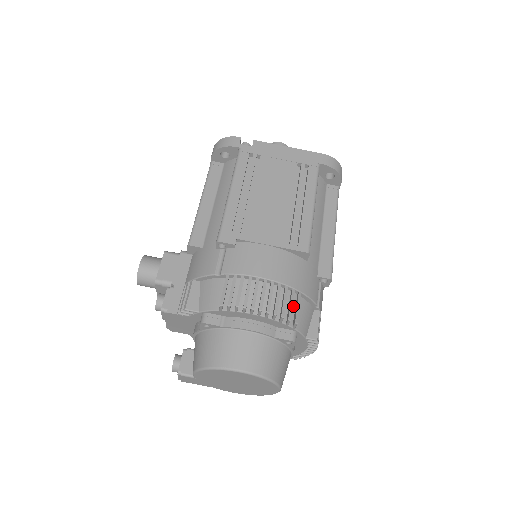
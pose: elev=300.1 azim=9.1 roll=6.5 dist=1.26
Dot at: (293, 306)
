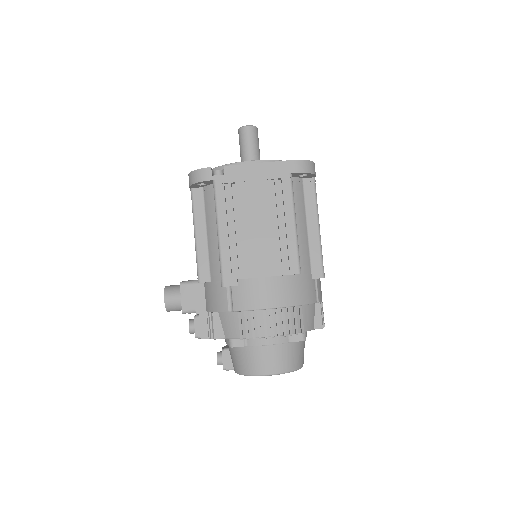
Dot at: (297, 317)
